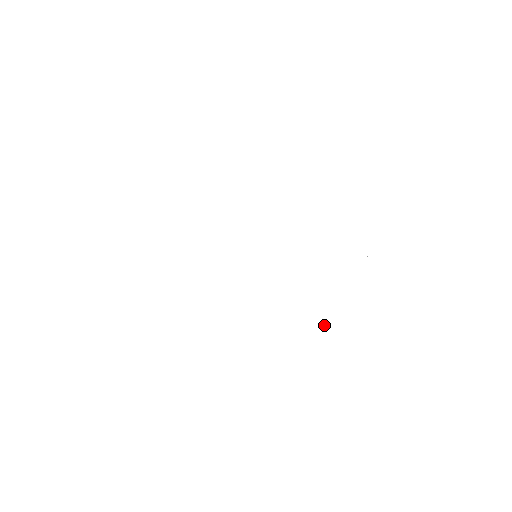
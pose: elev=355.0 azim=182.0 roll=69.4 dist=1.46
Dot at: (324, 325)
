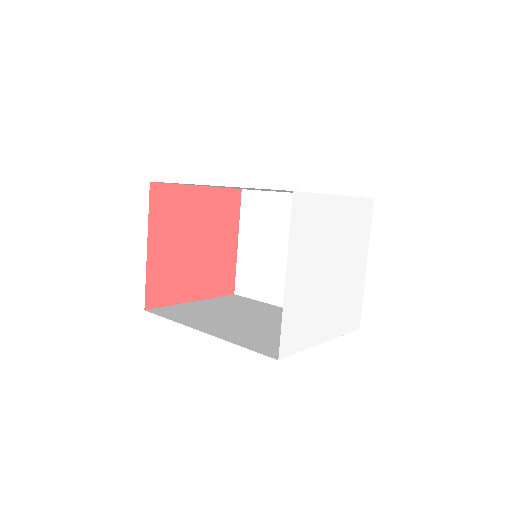
Dot at: (365, 275)
